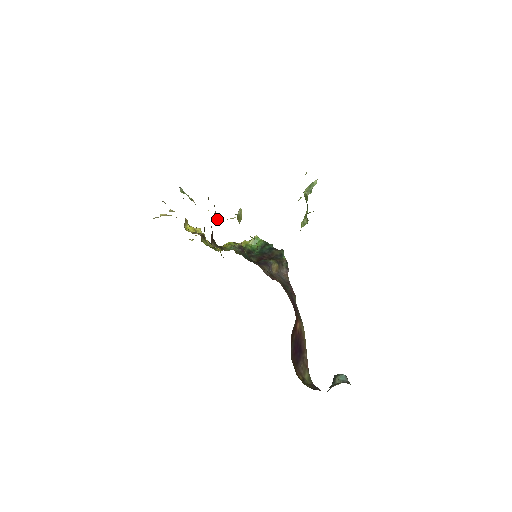
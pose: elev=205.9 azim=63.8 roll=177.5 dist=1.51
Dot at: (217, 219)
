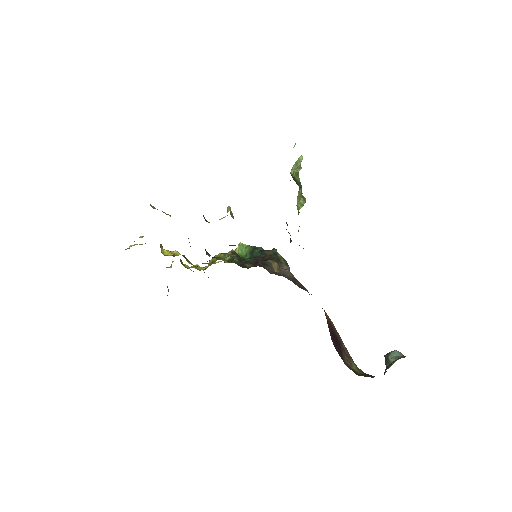
Dot at: occluded
